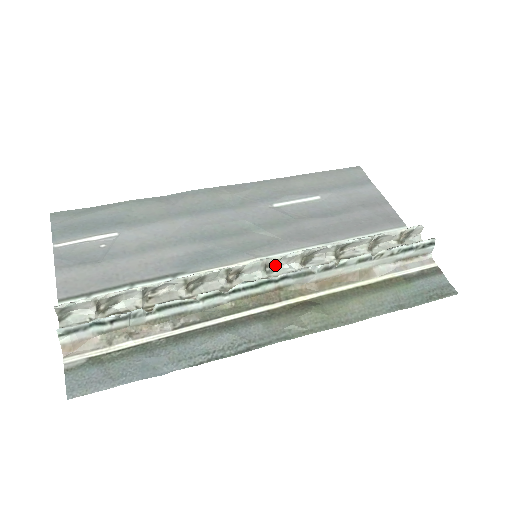
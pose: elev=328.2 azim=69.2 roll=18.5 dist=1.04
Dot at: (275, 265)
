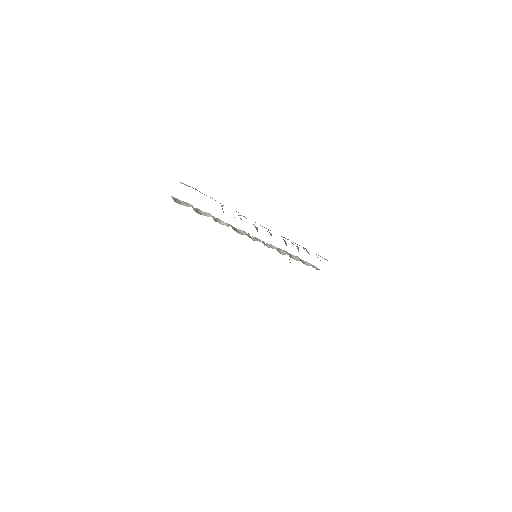
Dot at: occluded
